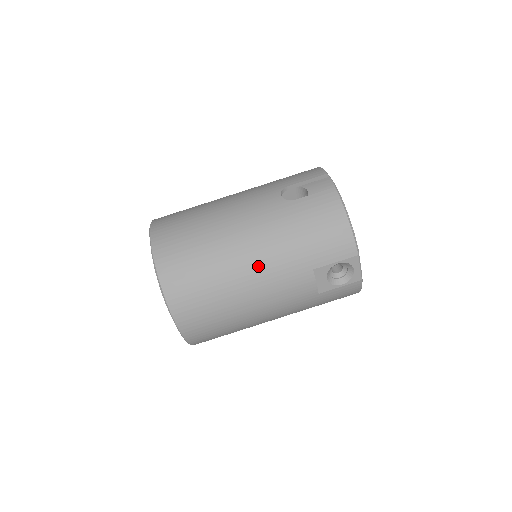
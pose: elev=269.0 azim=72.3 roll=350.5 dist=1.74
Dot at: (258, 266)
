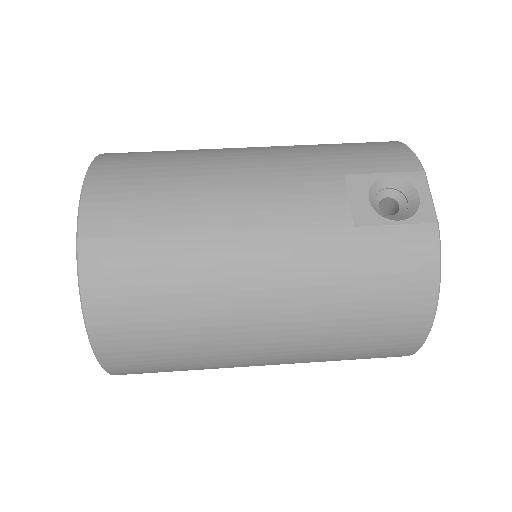
Dot at: (253, 158)
